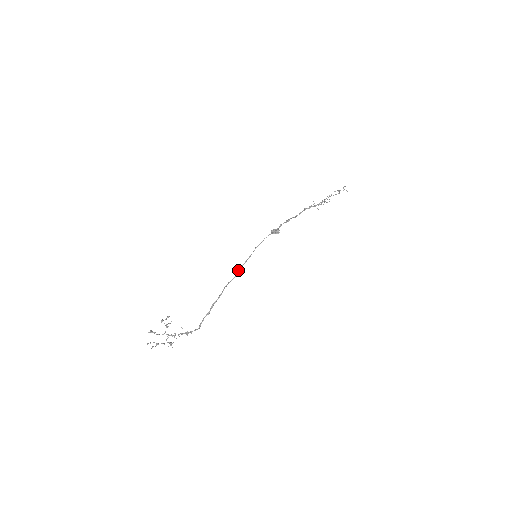
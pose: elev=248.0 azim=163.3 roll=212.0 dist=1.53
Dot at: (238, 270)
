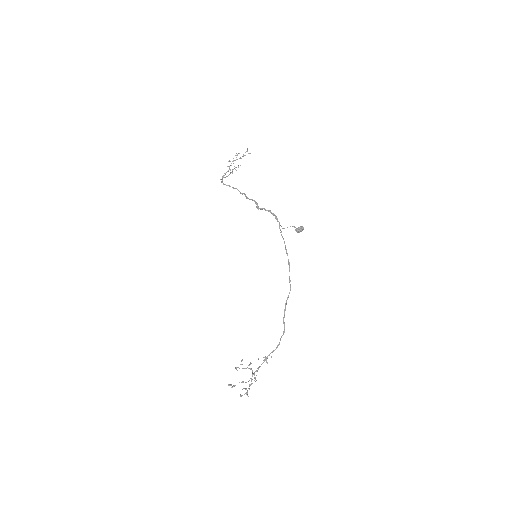
Dot at: (289, 280)
